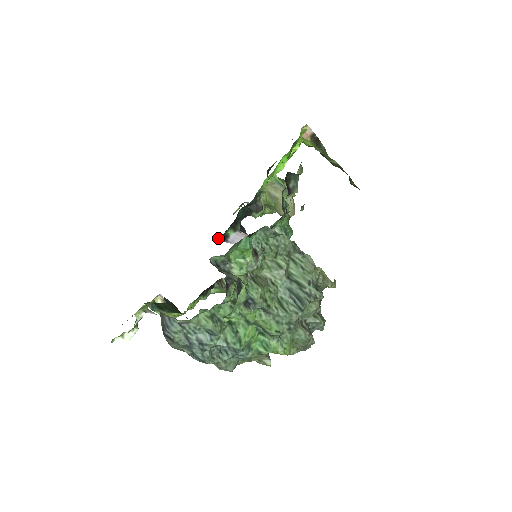
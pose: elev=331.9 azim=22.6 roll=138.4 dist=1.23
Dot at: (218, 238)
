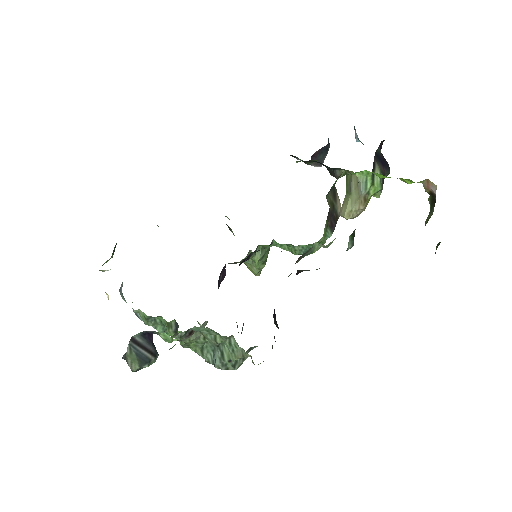
Dot at: occluded
